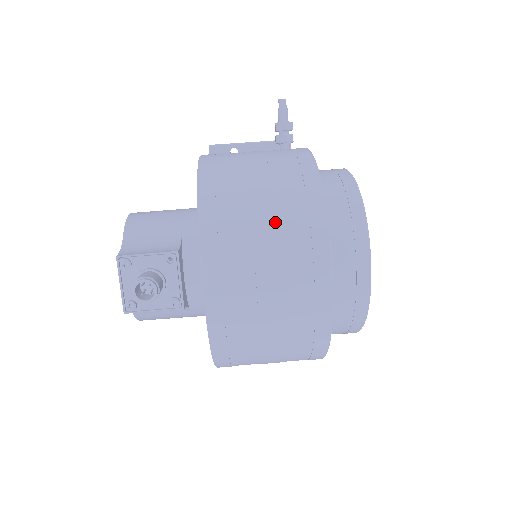
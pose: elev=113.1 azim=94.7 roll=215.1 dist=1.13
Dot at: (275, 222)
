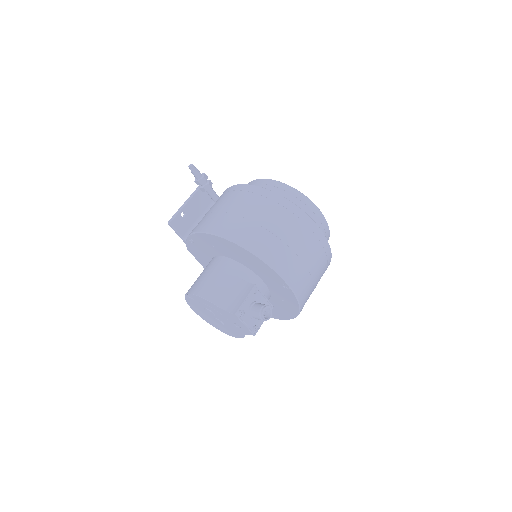
Dot at: (289, 232)
